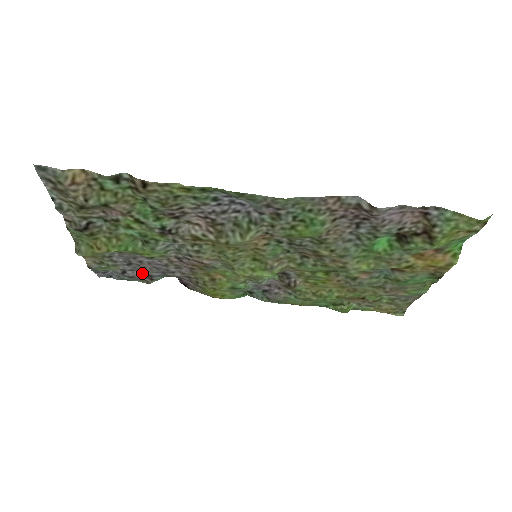
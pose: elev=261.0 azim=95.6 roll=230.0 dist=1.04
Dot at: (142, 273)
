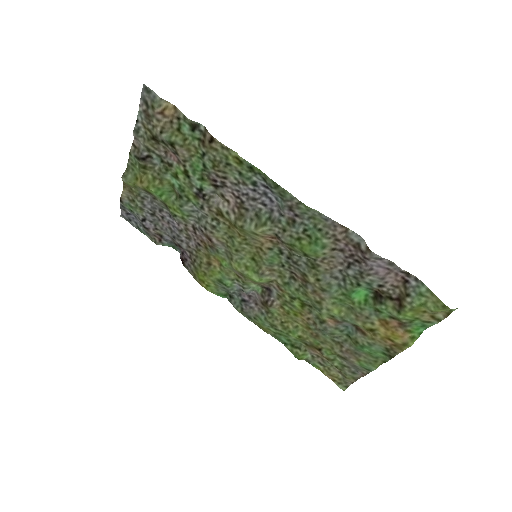
Dot at: (157, 229)
